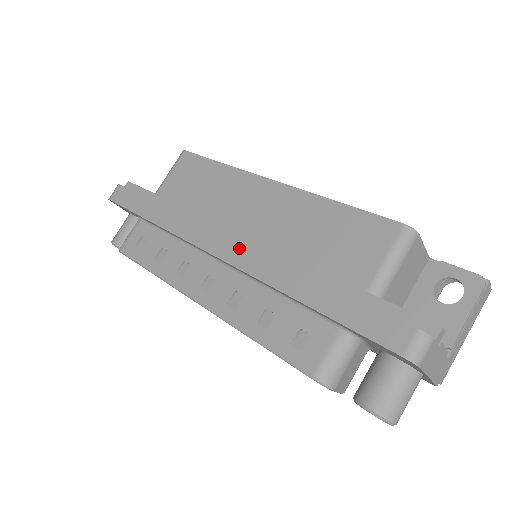
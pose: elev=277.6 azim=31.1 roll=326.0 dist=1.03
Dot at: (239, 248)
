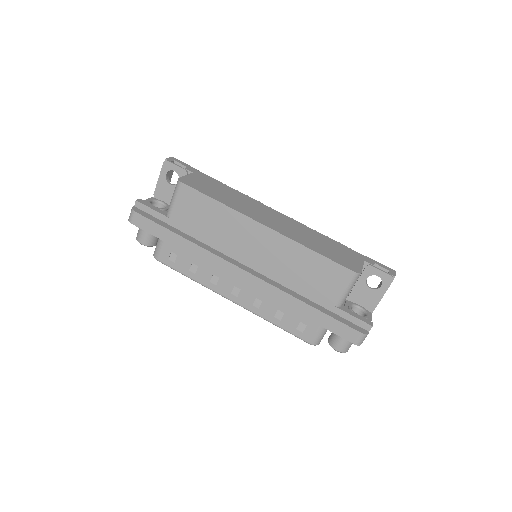
Dot at: (255, 280)
